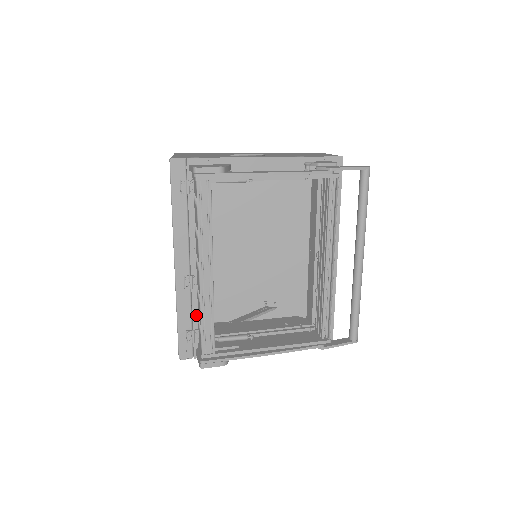
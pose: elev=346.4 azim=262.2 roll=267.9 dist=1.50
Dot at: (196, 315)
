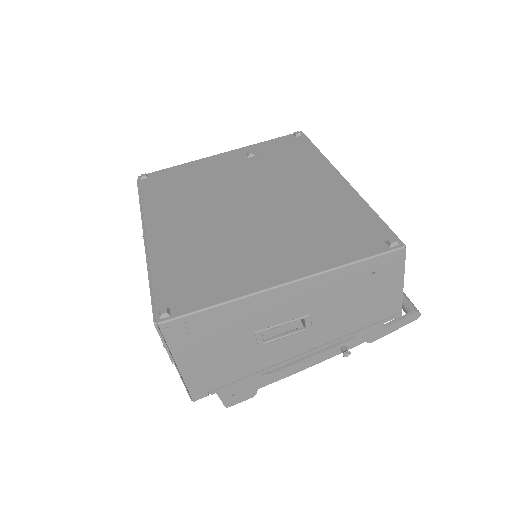
Dot at: occluded
